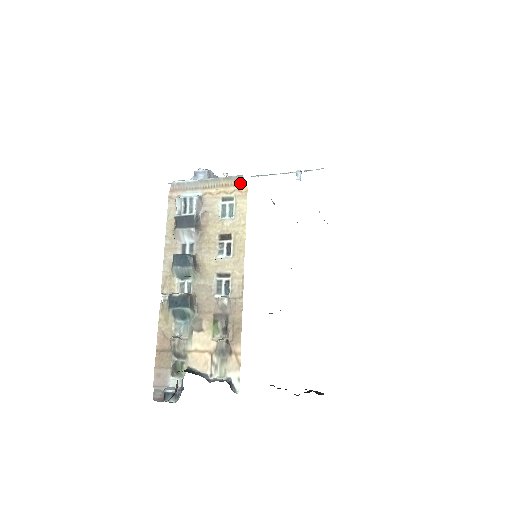
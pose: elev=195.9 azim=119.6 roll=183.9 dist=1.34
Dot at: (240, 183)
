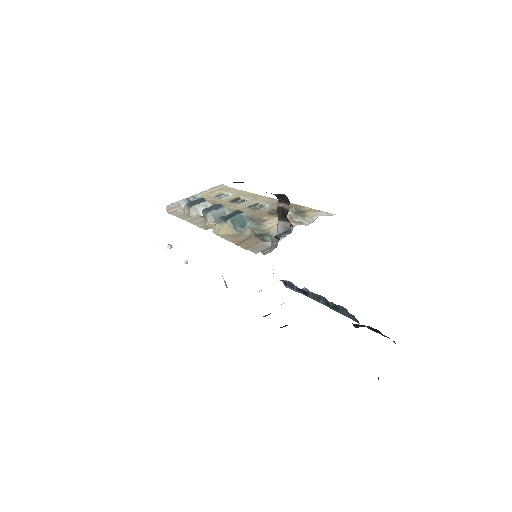
Dot at: (223, 188)
